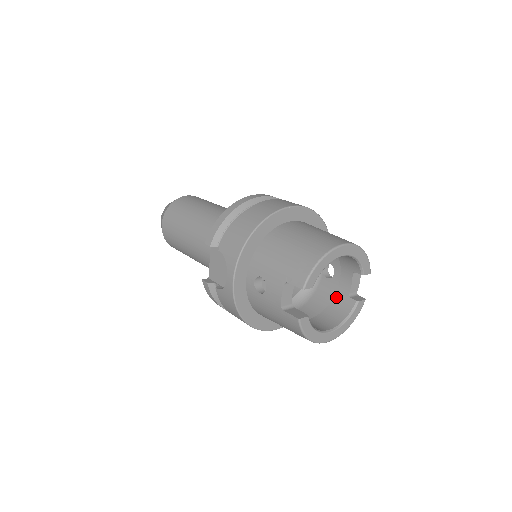
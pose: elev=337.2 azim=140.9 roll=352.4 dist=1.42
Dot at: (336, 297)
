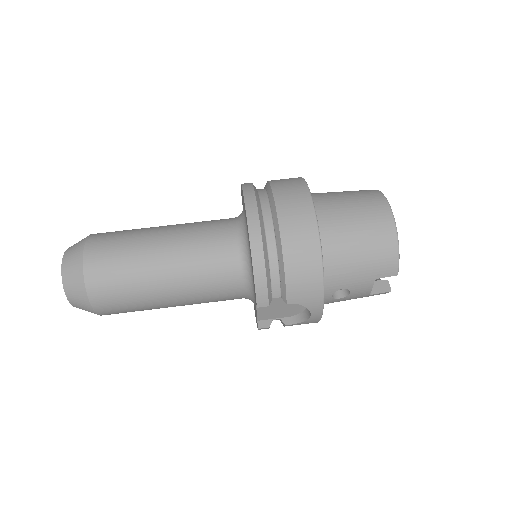
Dot at: occluded
